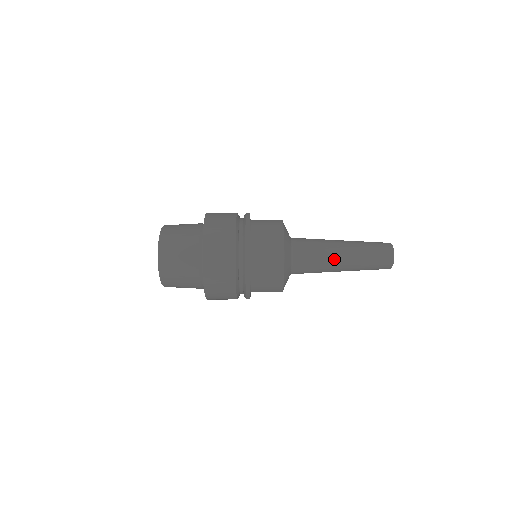
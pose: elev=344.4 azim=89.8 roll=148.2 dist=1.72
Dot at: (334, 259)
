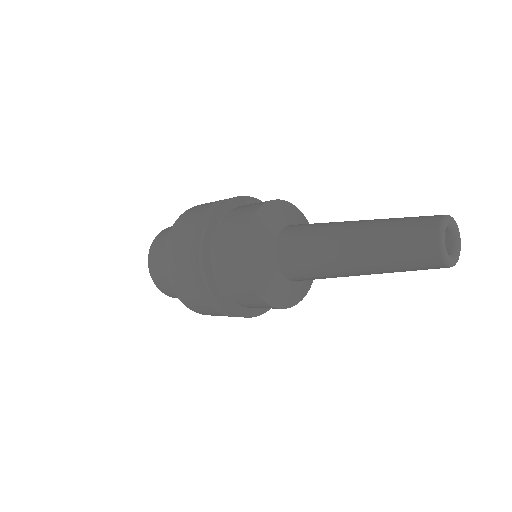
Dot at: (335, 264)
